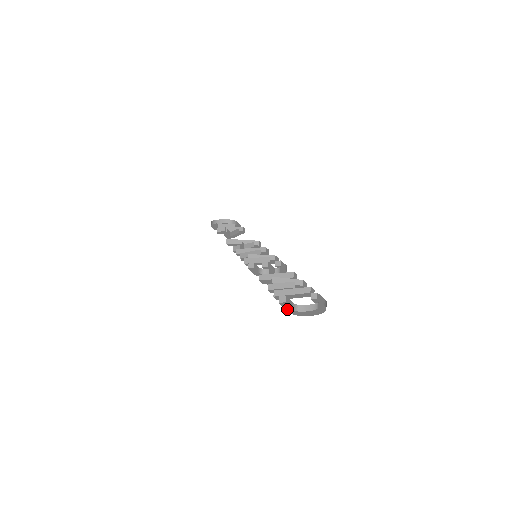
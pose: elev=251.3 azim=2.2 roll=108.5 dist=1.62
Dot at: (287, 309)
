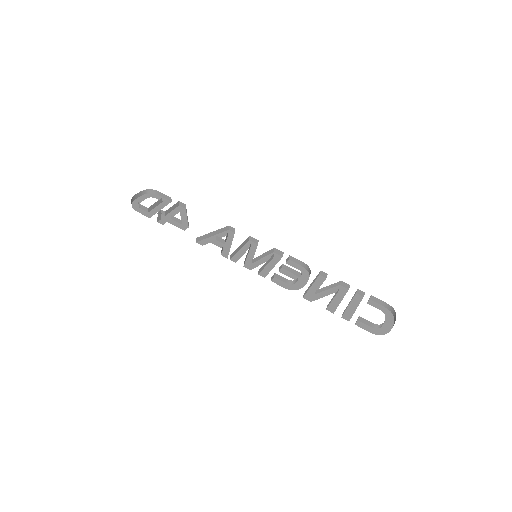
Dot at: (370, 330)
